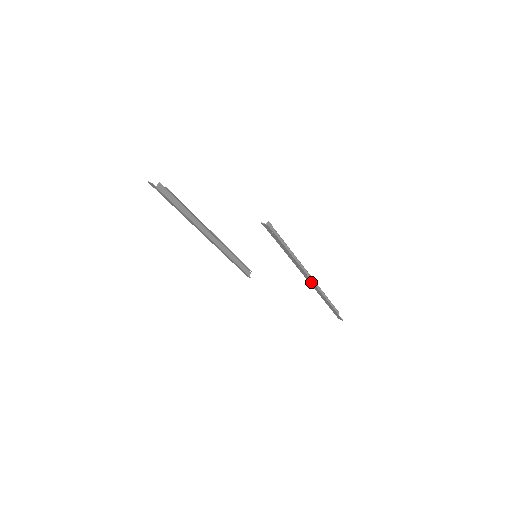
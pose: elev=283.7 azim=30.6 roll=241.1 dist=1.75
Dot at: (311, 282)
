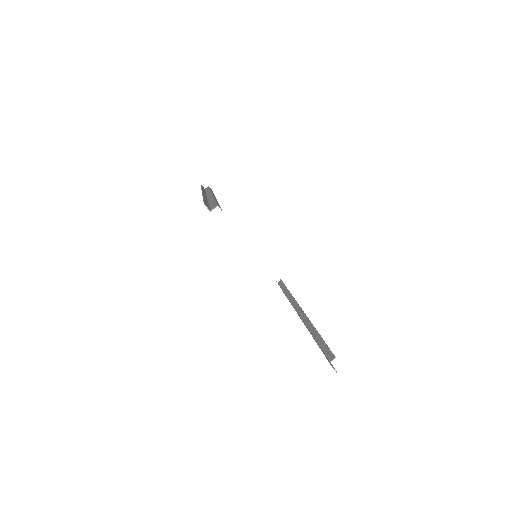
Dot at: occluded
